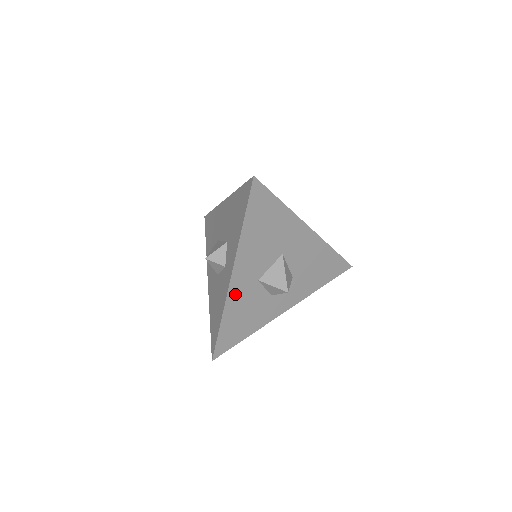
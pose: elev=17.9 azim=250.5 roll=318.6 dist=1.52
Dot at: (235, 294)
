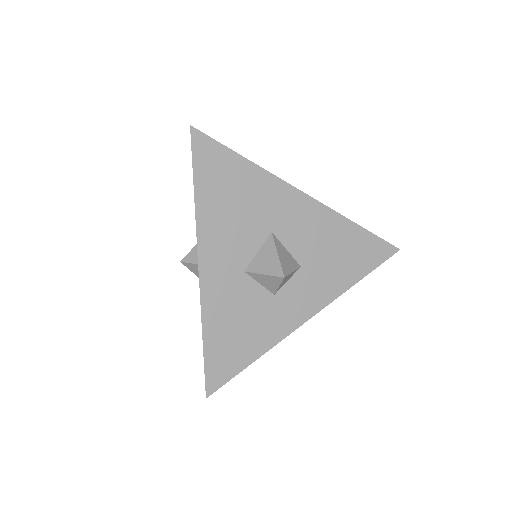
Dot at: (213, 293)
